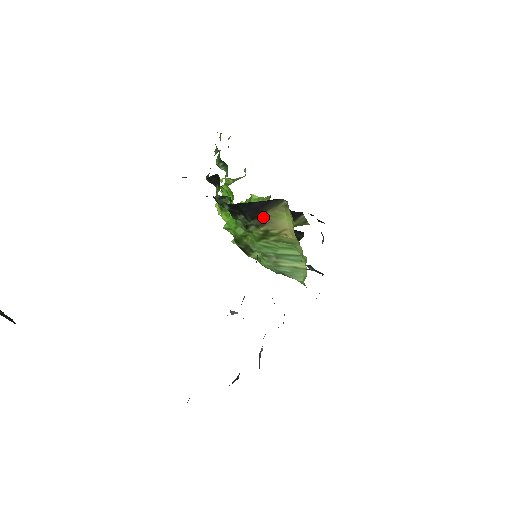
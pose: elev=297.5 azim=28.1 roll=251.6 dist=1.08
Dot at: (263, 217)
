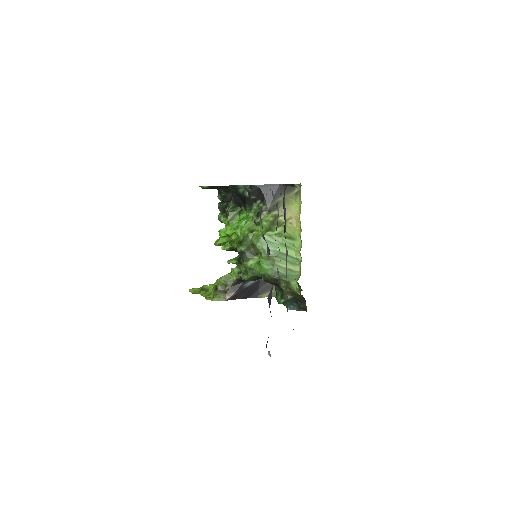
Dot at: (276, 202)
